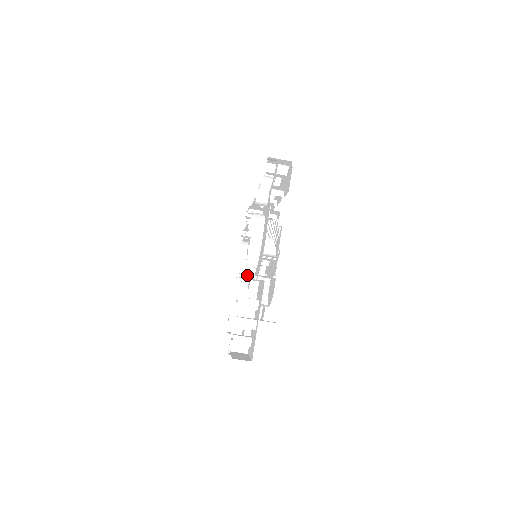
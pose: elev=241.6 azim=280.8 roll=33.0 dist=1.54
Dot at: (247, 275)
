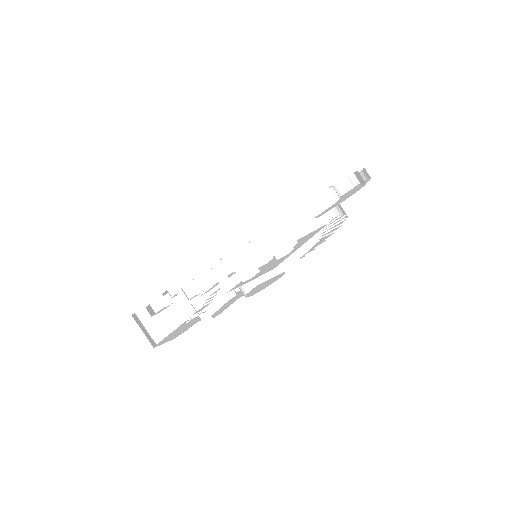
Dot at: occluded
